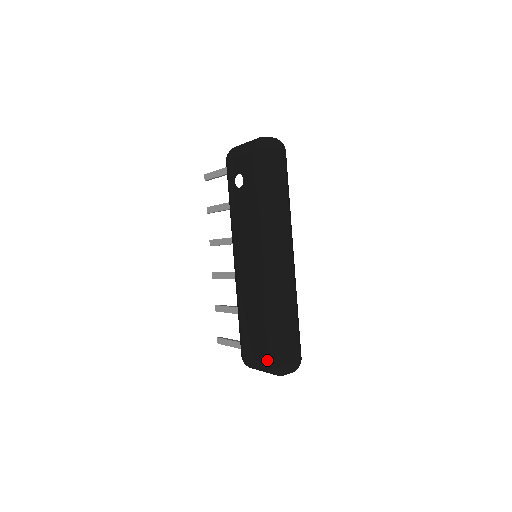
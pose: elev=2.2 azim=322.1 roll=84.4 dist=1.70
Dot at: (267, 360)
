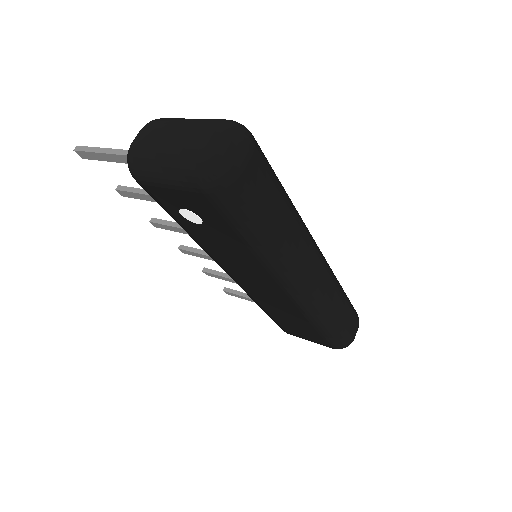
Dot at: (327, 346)
